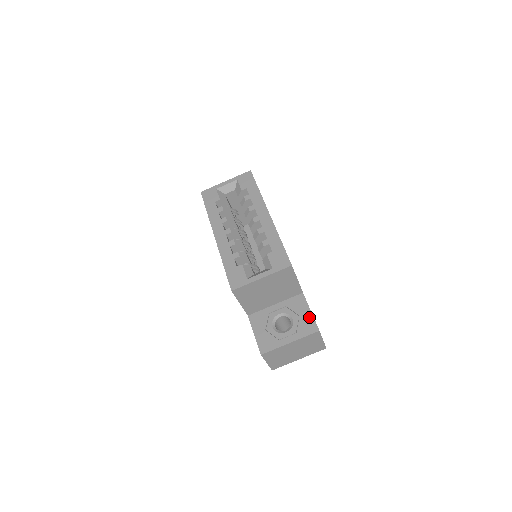
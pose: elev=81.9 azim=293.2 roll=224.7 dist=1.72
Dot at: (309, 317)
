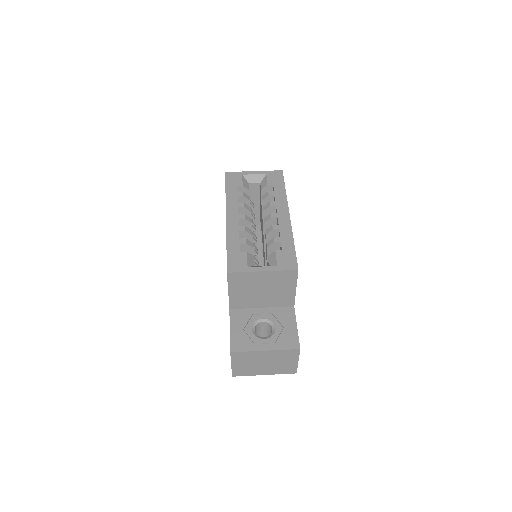
Dot at: (293, 332)
